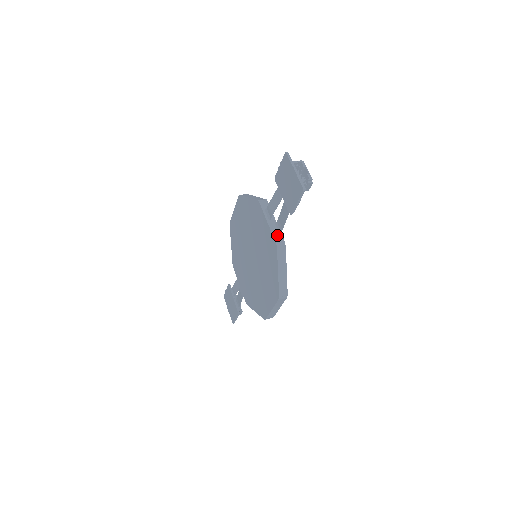
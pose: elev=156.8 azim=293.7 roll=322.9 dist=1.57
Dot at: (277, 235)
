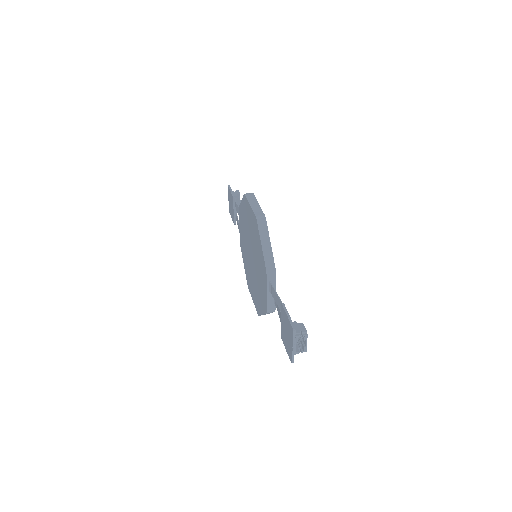
Dot at: (271, 305)
